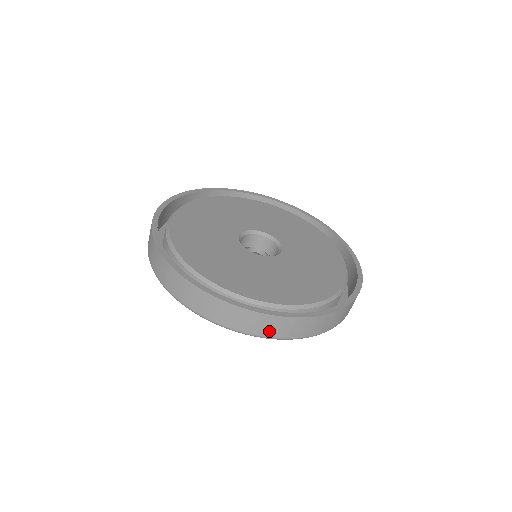
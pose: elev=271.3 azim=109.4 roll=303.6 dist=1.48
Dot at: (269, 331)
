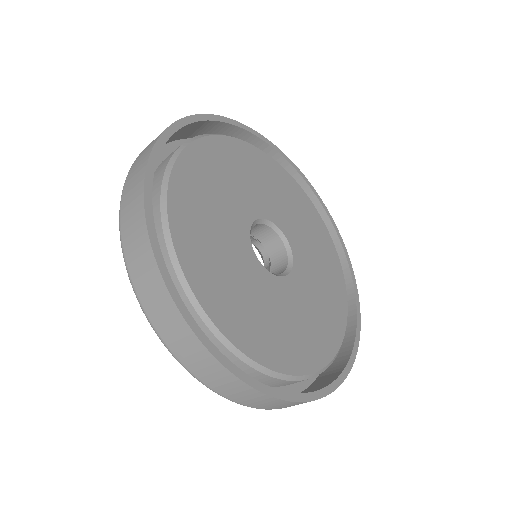
Dot at: (203, 373)
